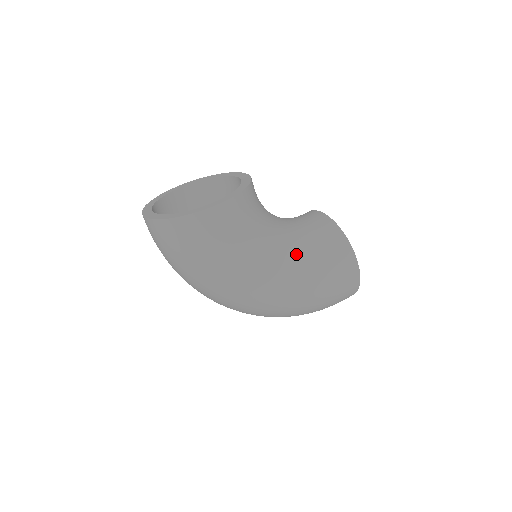
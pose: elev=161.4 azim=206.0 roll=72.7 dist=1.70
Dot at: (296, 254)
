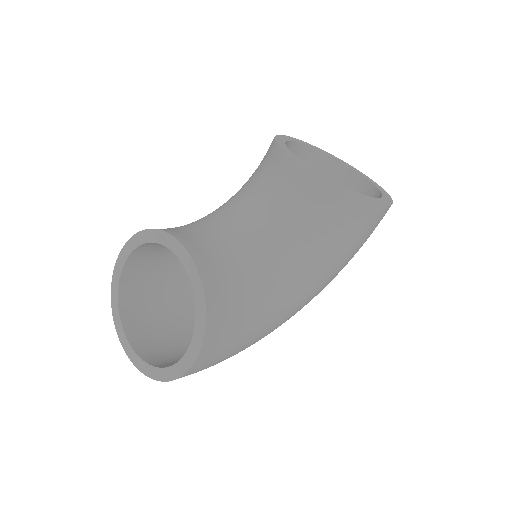
Dot at: (304, 269)
